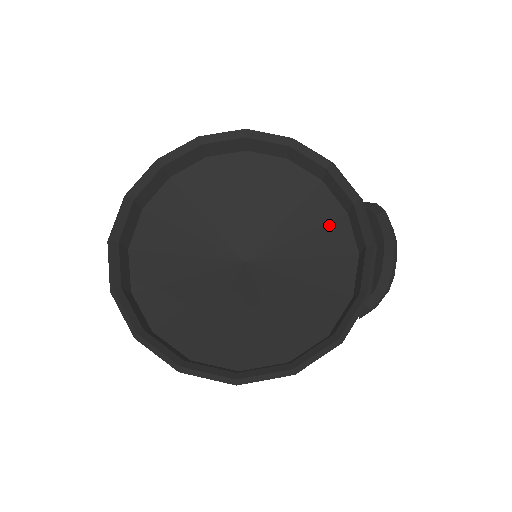
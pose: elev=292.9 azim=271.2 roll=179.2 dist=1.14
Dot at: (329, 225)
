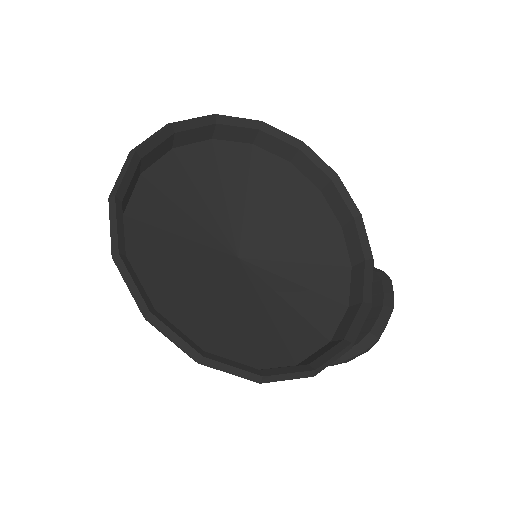
Dot at: (331, 268)
